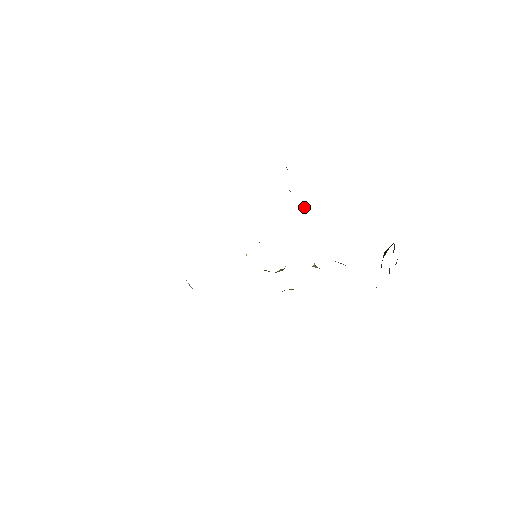
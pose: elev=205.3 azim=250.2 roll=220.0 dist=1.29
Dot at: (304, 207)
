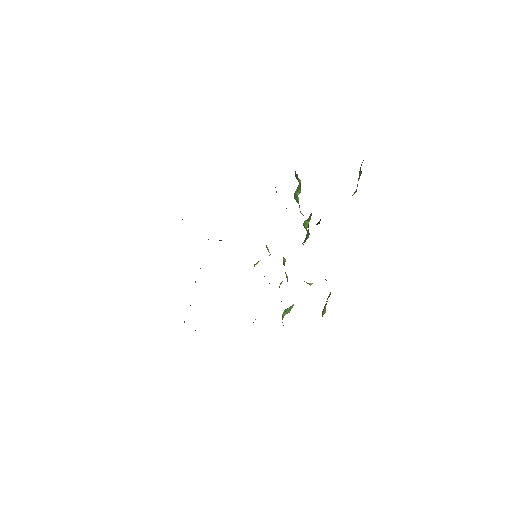
Dot at: occluded
